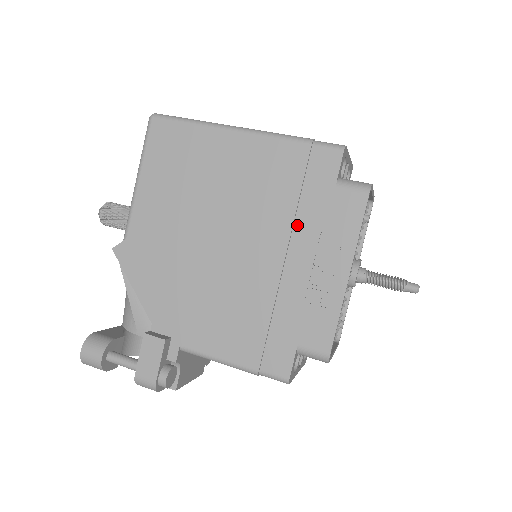
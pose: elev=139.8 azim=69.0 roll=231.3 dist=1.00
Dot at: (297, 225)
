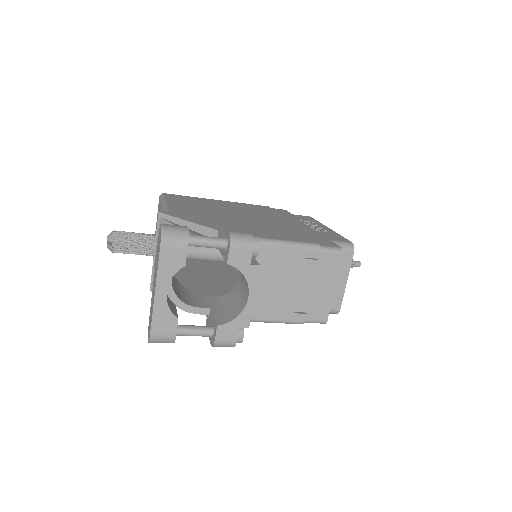
Dot at: (285, 218)
